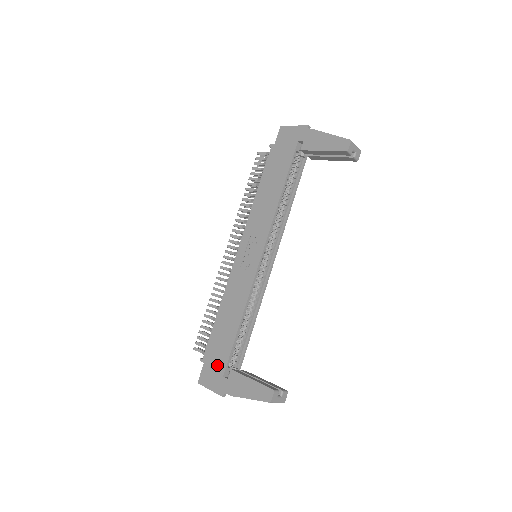
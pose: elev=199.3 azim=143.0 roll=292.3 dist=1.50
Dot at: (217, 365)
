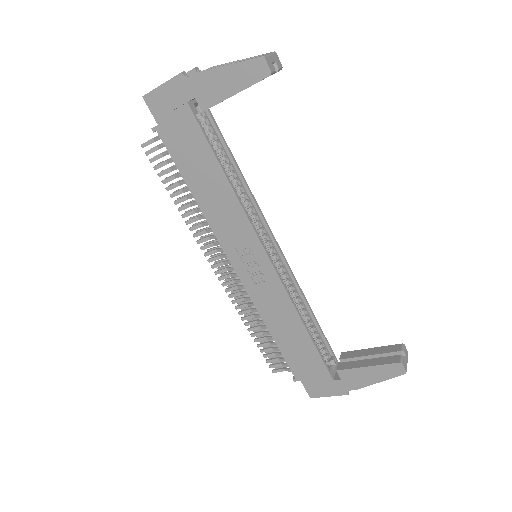
Dot at: (317, 375)
